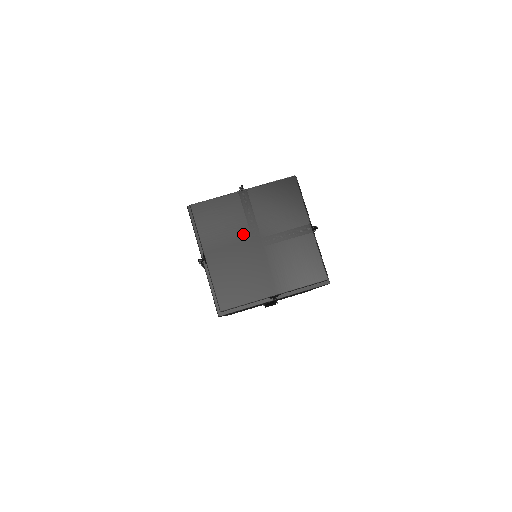
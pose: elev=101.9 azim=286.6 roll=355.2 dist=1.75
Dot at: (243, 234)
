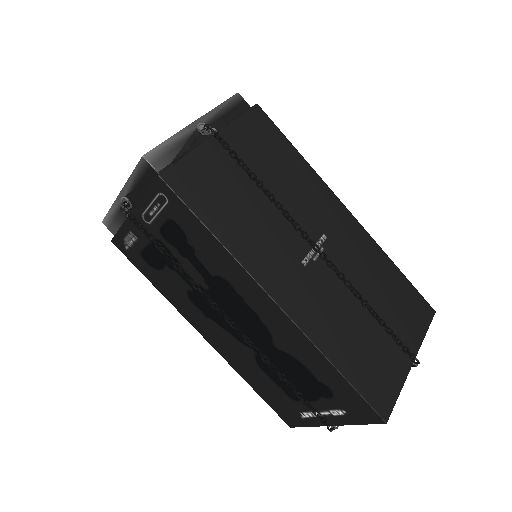
Dot at: occluded
